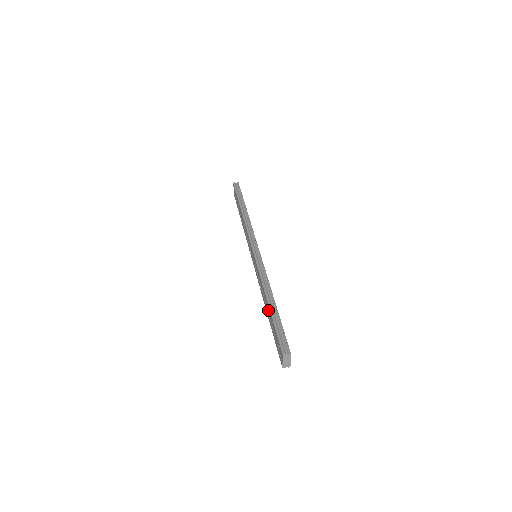
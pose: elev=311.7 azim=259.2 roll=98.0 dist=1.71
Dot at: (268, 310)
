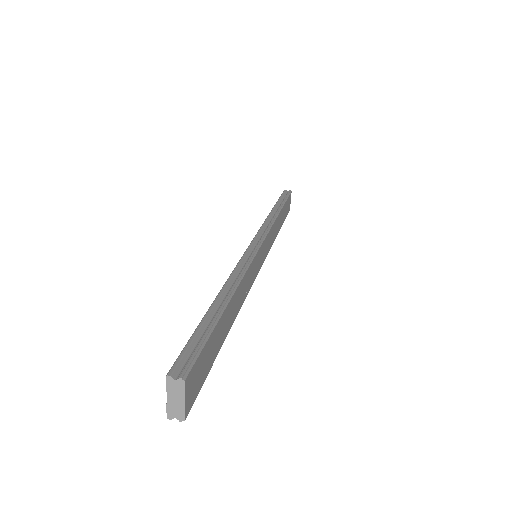
Dot at: occluded
